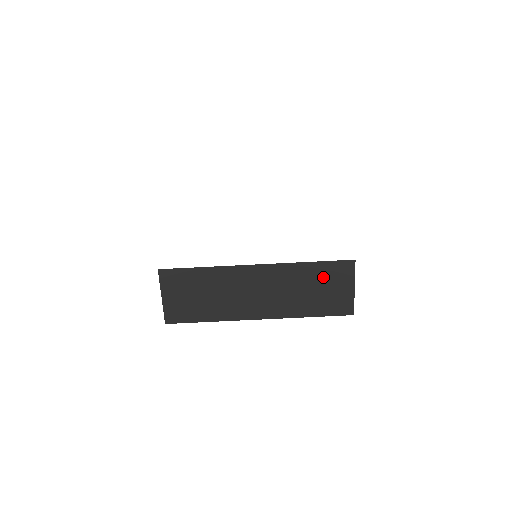
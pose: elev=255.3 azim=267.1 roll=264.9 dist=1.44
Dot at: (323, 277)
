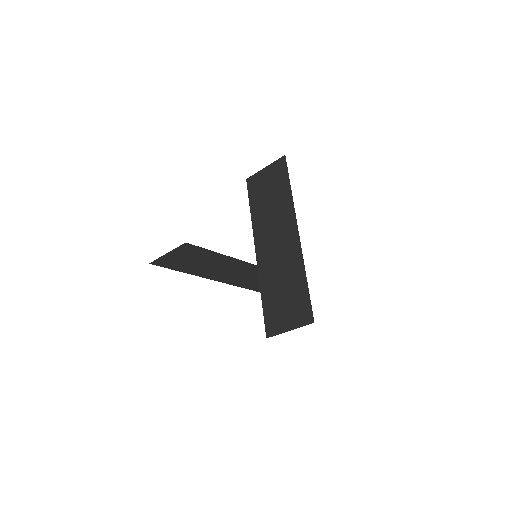
Dot at: occluded
